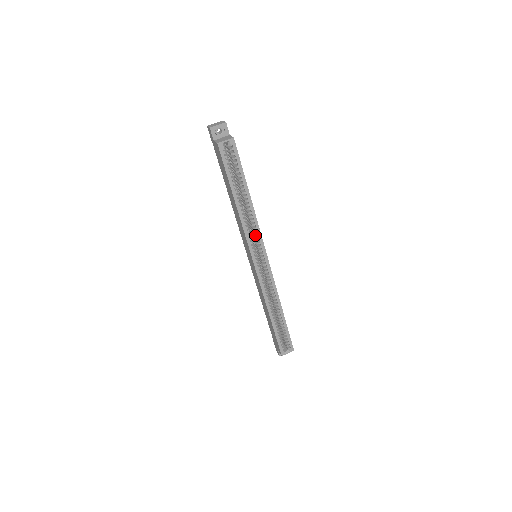
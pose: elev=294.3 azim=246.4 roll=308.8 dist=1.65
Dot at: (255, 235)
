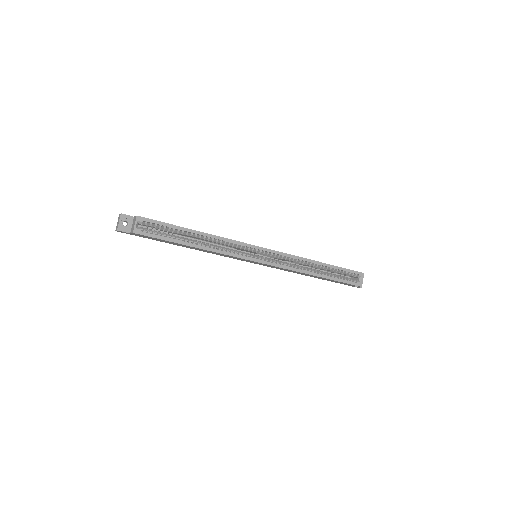
Dot at: (235, 247)
